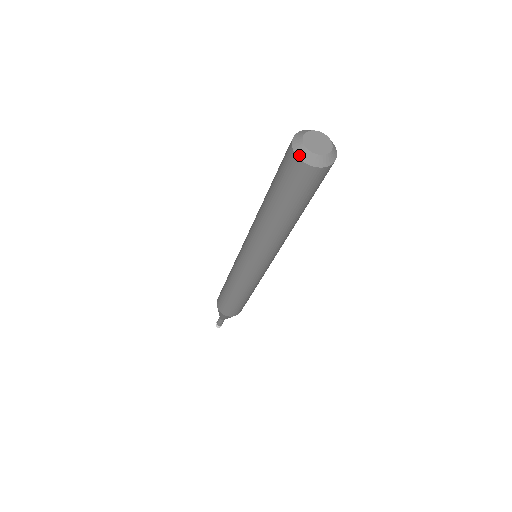
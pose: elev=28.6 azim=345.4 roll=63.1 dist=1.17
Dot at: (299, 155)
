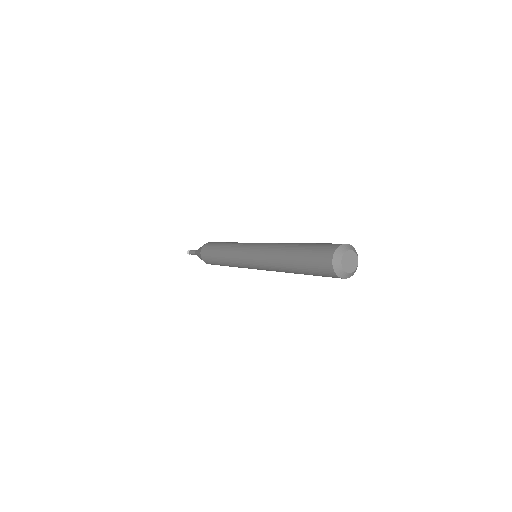
Dot at: (334, 259)
